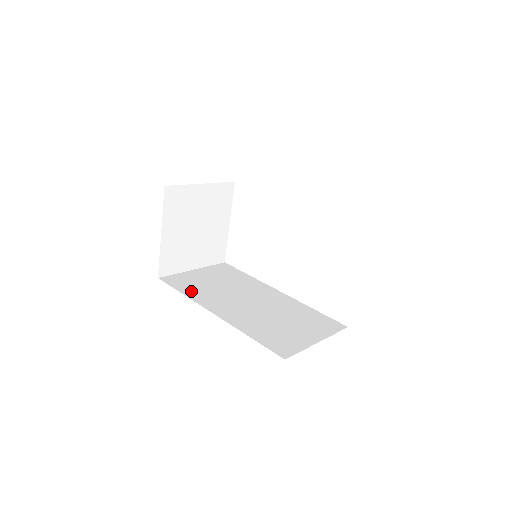
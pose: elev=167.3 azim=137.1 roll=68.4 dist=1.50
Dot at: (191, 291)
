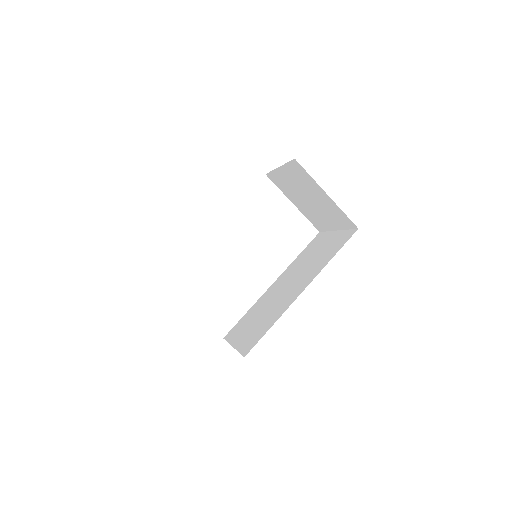
Dot at: (269, 323)
